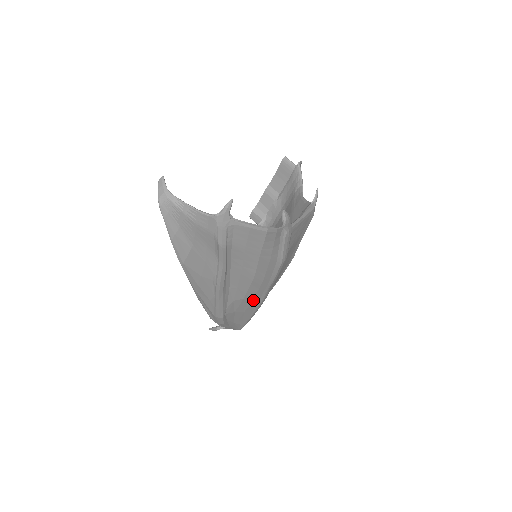
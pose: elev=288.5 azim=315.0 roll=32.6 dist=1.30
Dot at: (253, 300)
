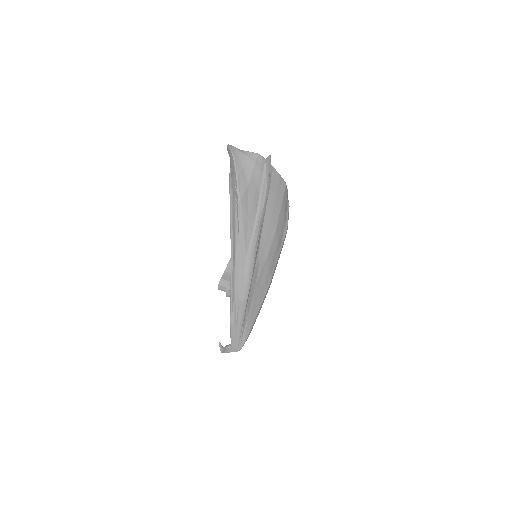
Dot at: (269, 269)
